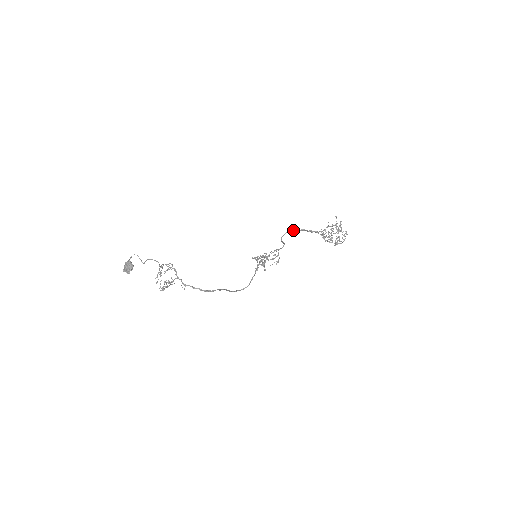
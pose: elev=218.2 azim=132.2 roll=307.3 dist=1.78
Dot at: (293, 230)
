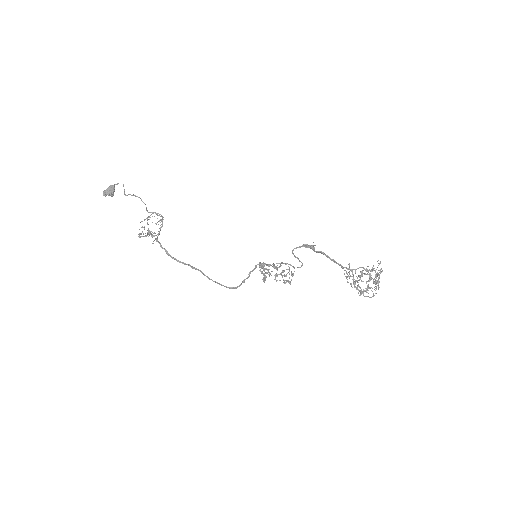
Dot at: (312, 248)
